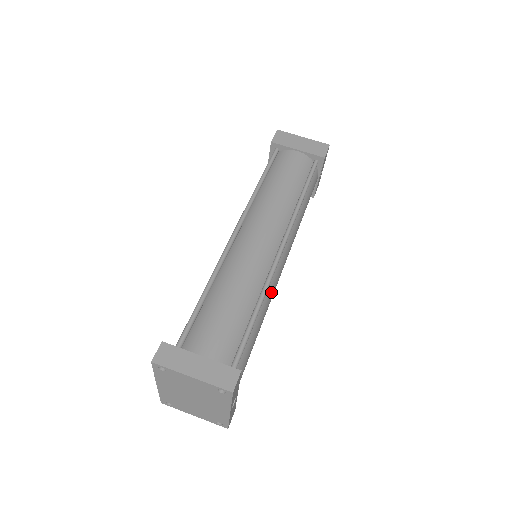
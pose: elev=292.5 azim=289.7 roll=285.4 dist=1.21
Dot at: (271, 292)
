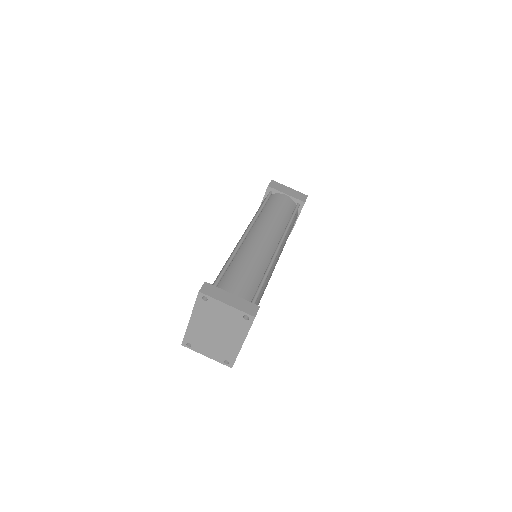
Dot at: (269, 277)
